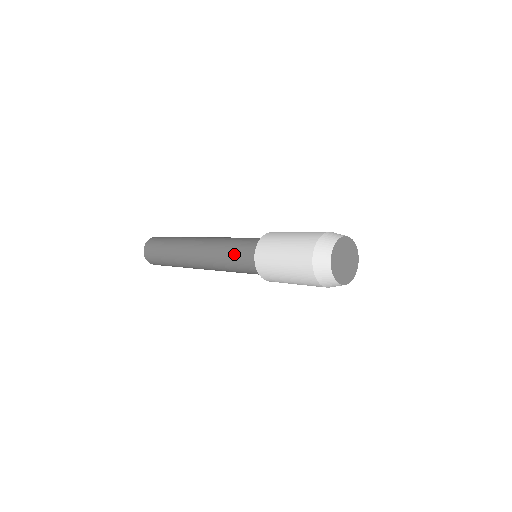
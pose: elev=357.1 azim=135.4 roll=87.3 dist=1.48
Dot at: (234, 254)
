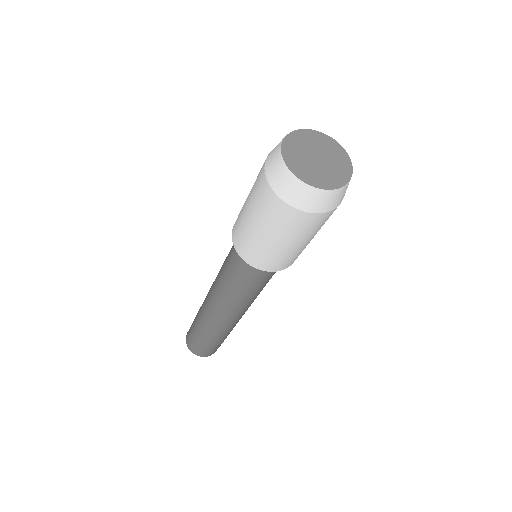
Dot at: (227, 258)
